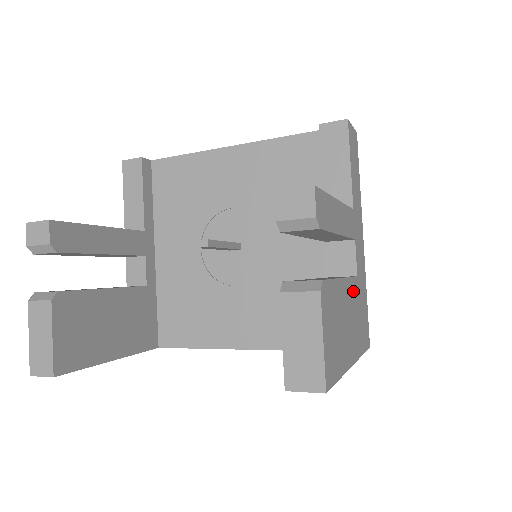
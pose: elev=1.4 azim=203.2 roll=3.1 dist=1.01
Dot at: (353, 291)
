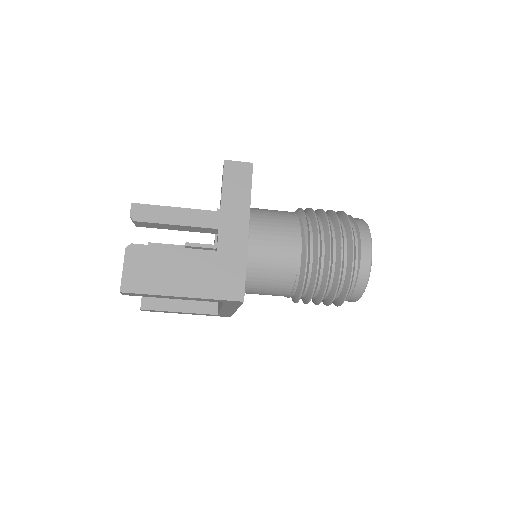
Dot at: (201, 258)
